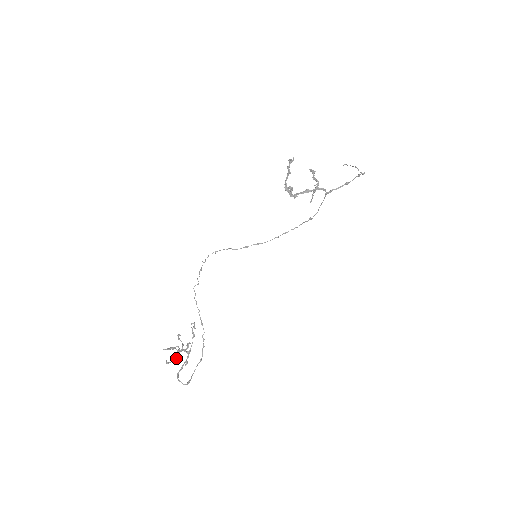
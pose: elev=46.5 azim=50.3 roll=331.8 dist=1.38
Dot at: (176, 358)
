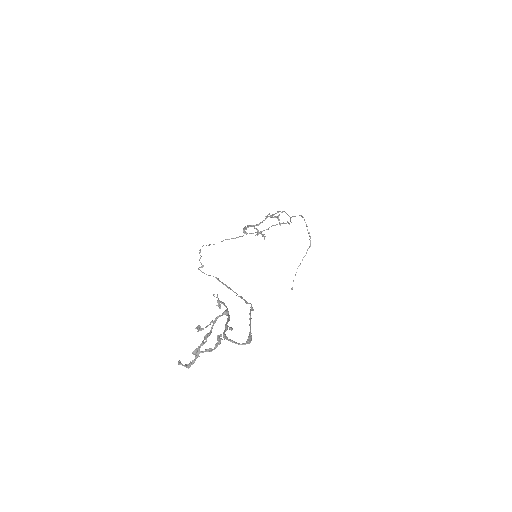
Dot at: (208, 335)
